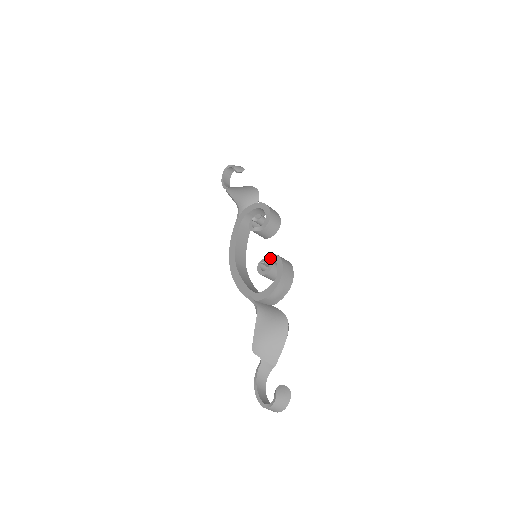
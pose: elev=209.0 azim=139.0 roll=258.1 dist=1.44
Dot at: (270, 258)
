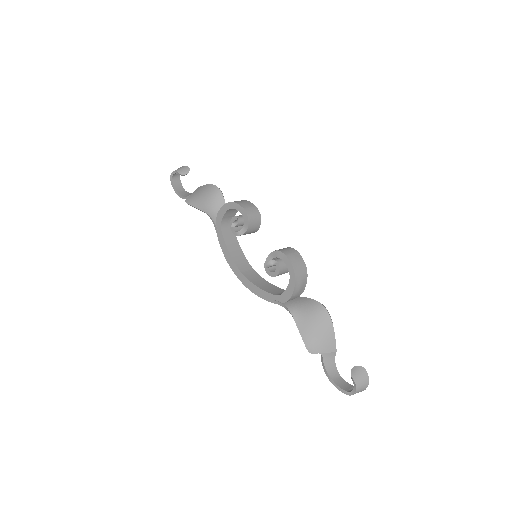
Dot at: (272, 256)
